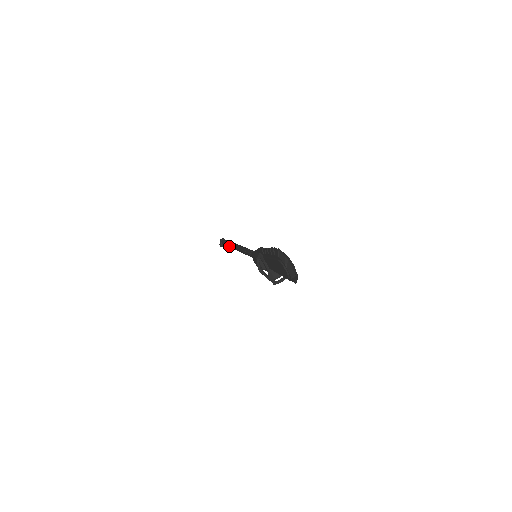
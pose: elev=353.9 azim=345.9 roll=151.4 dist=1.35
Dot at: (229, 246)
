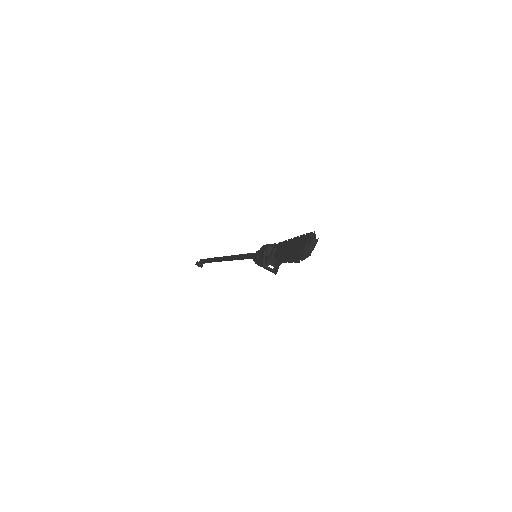
Dot at: (216, 258)
